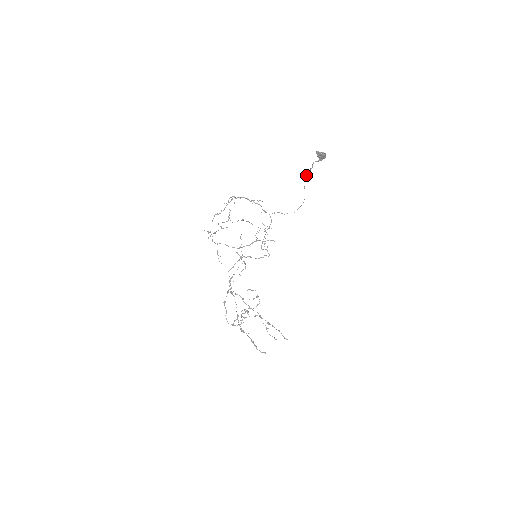
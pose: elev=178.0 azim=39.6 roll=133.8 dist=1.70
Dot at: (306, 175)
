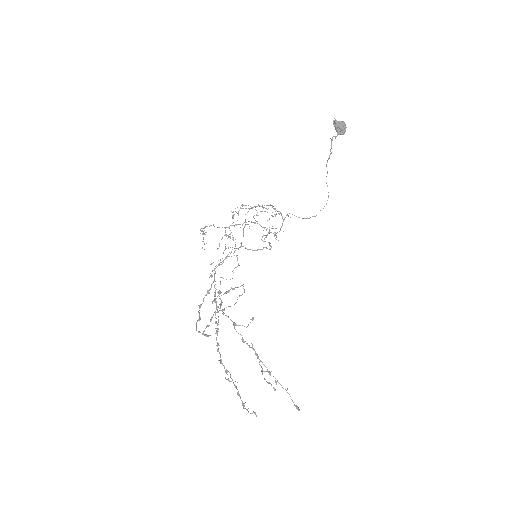
Dot at: occluded
